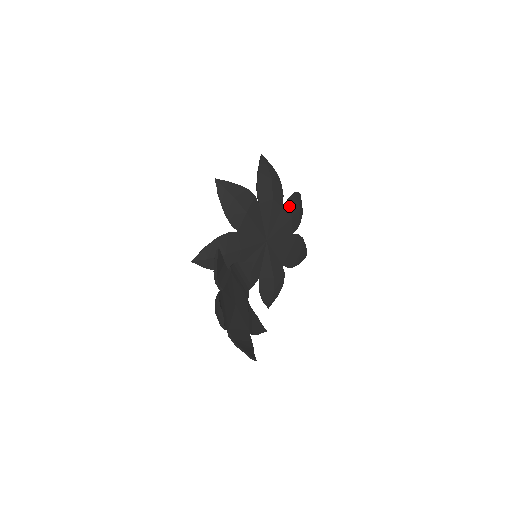
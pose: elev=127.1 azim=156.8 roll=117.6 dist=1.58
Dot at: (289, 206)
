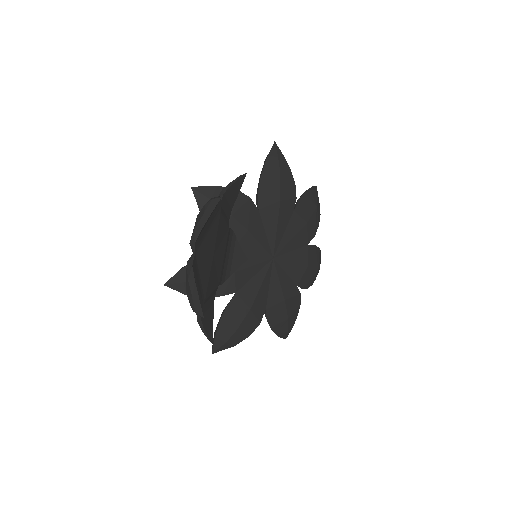
Dot at: (312, 253)
